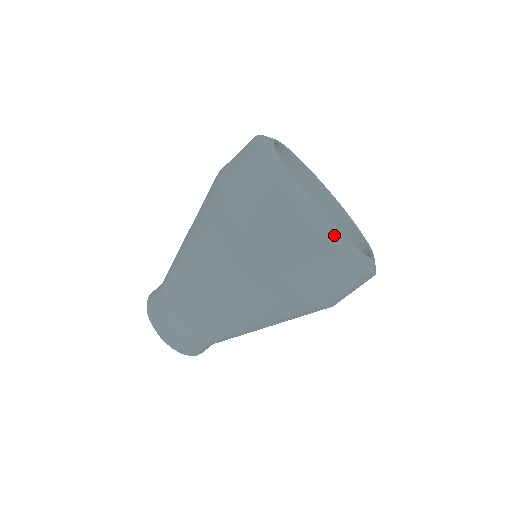
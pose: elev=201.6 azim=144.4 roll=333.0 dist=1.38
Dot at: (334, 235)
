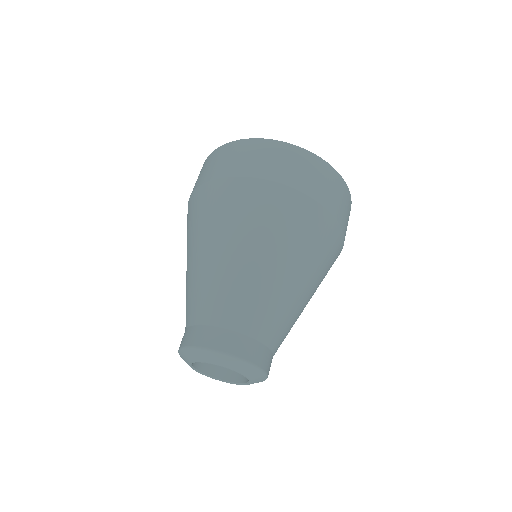
Dot at: occluded
